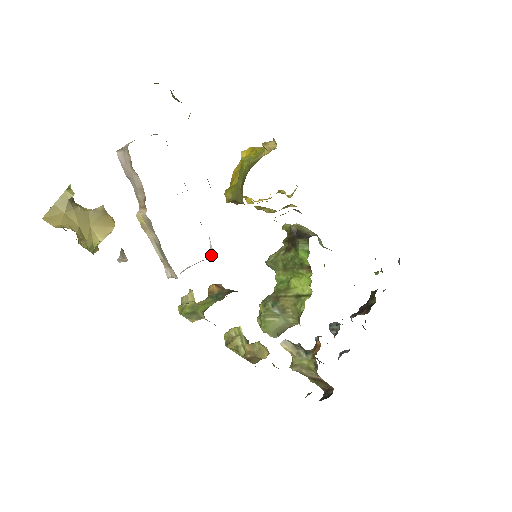
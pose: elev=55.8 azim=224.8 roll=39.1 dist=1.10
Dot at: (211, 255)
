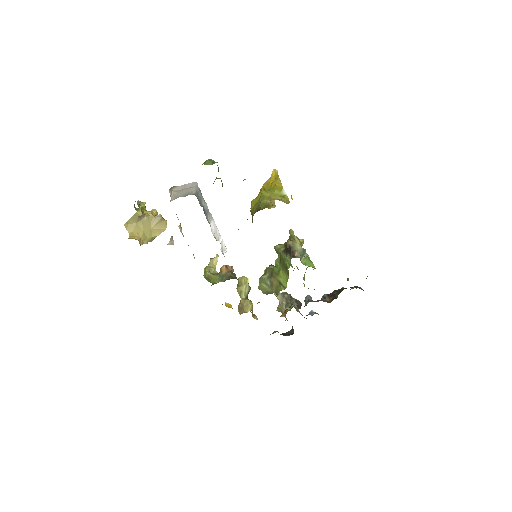
Dot at: occluded
